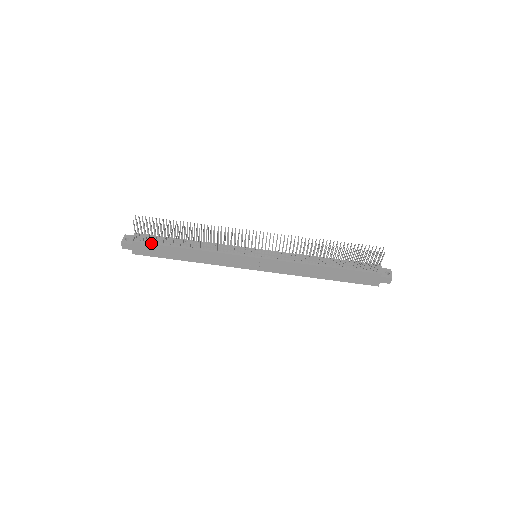
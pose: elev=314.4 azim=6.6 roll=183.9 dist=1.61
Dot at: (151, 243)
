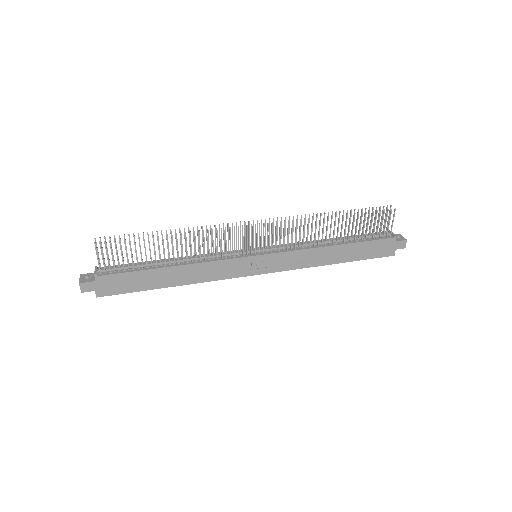
Dot at: (122, 272)
